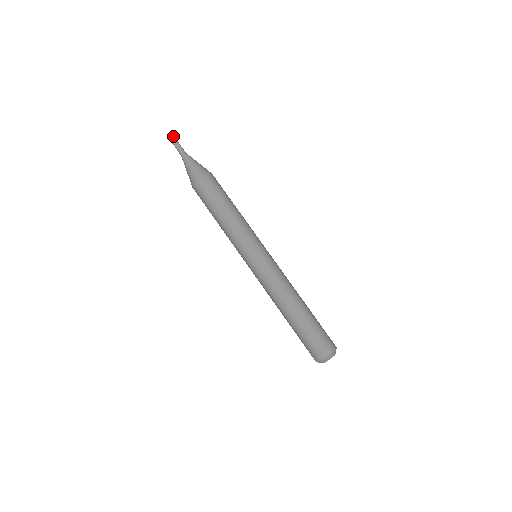
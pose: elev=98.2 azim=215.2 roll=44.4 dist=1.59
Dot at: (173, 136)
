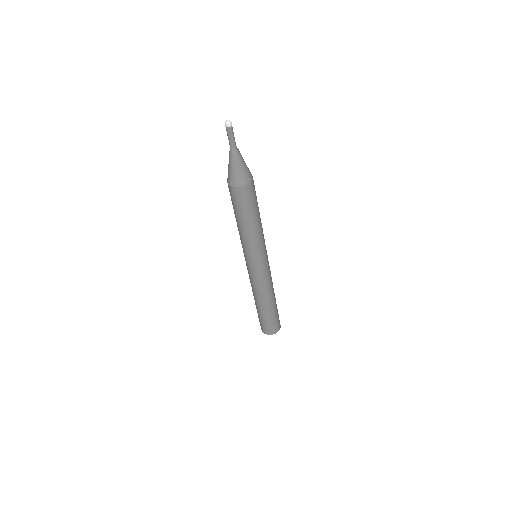
Dot at: (227, 125)
